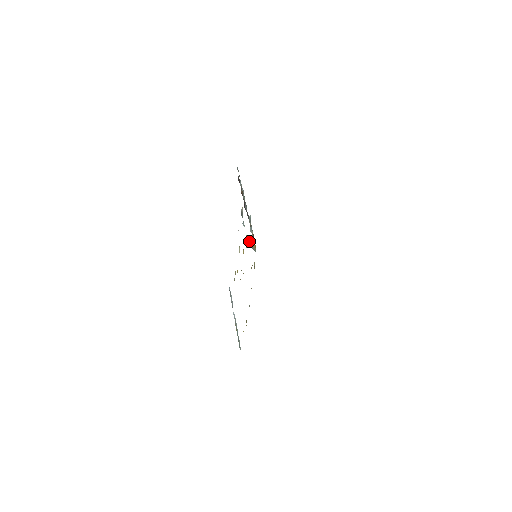
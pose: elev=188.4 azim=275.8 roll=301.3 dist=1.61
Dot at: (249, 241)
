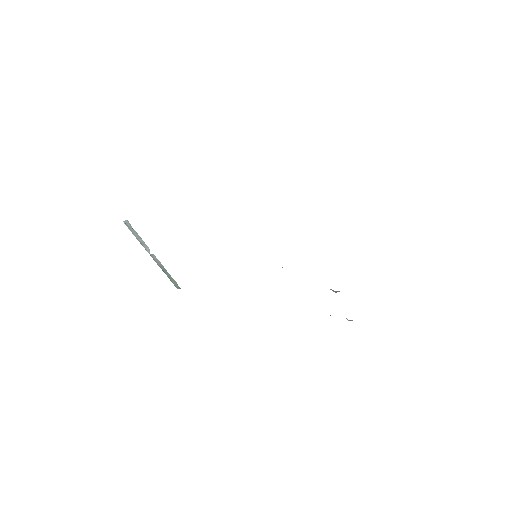
Dot at: occluded
